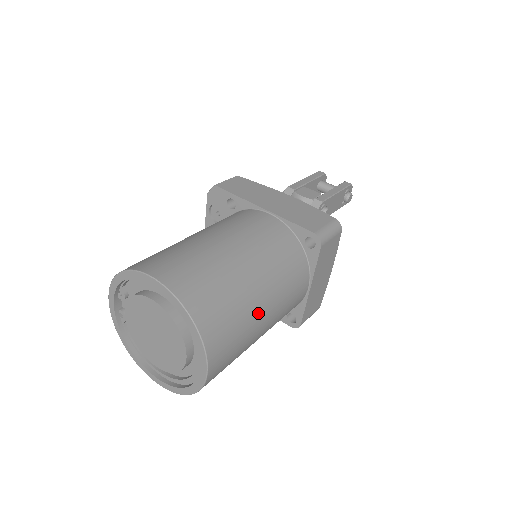
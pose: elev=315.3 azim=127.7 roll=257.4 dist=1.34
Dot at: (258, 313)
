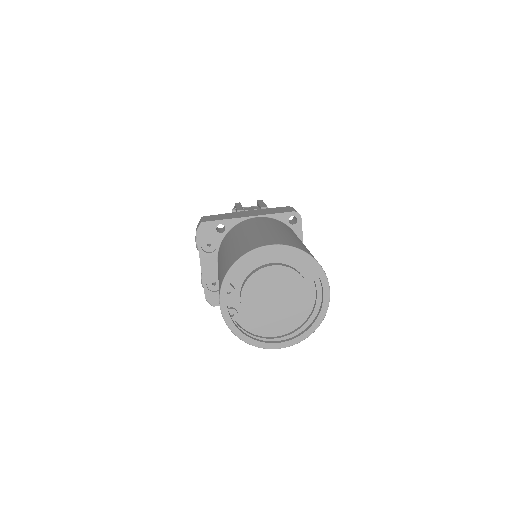
Dot at: occluded
